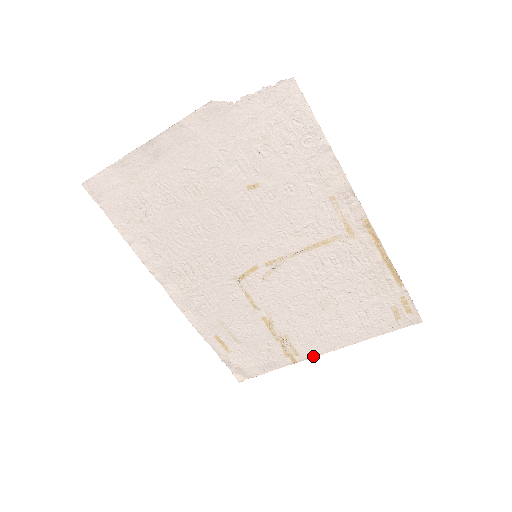
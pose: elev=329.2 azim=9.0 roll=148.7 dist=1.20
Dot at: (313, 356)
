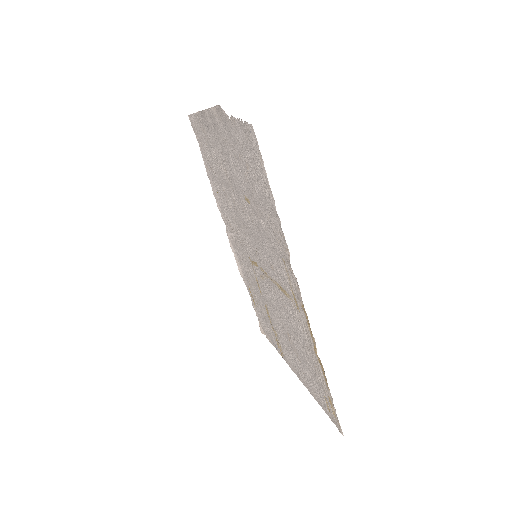
Dot at: (290, 366)
